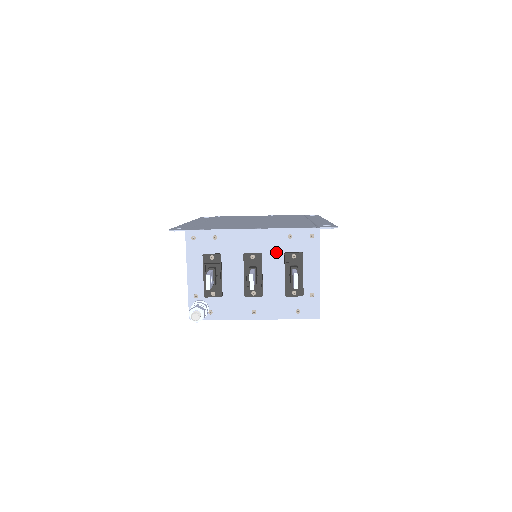
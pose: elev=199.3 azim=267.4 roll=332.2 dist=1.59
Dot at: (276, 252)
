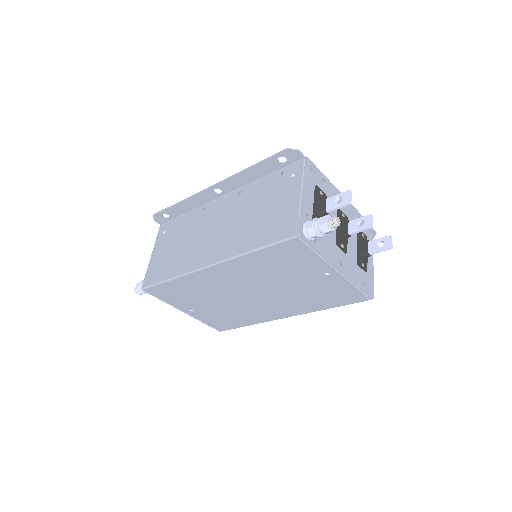
Dot at: occluded
